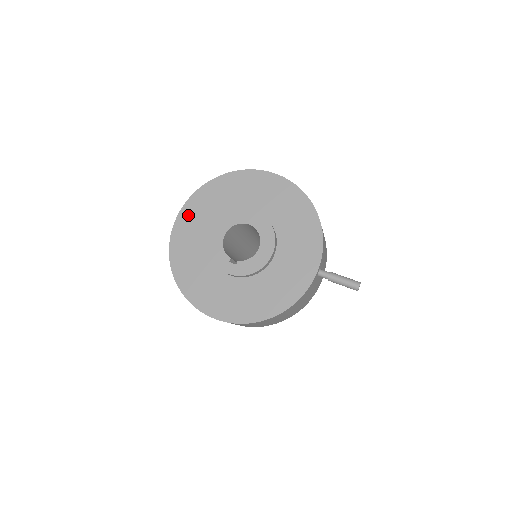
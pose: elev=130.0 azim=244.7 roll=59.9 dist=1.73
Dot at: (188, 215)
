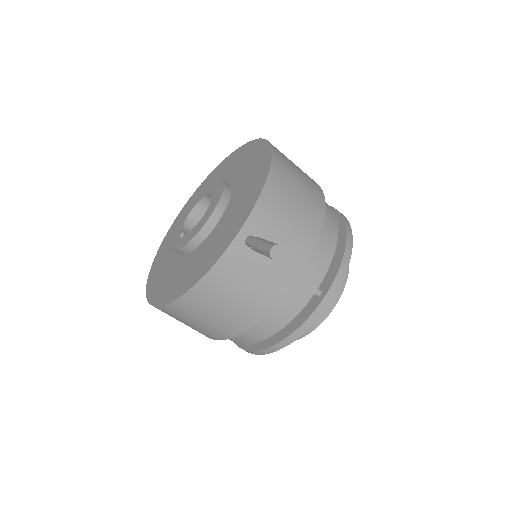
Dot at: (189, 203)
